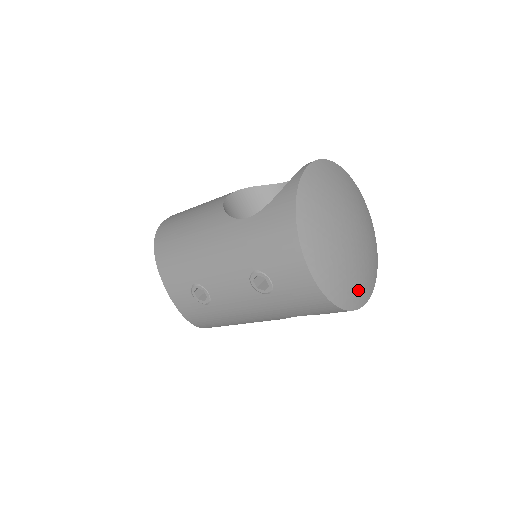
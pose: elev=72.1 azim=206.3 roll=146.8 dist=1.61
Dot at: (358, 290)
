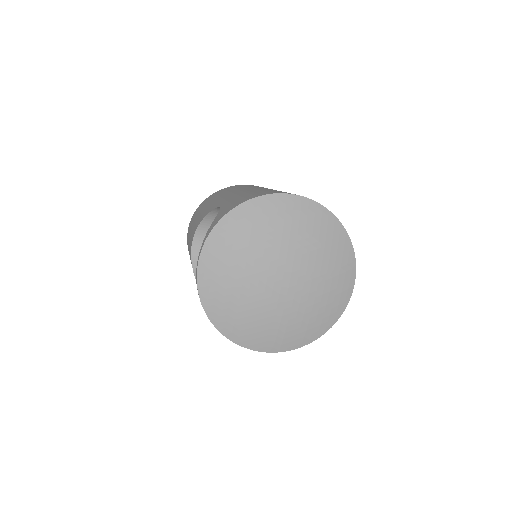
Dot at: (327, 309)
